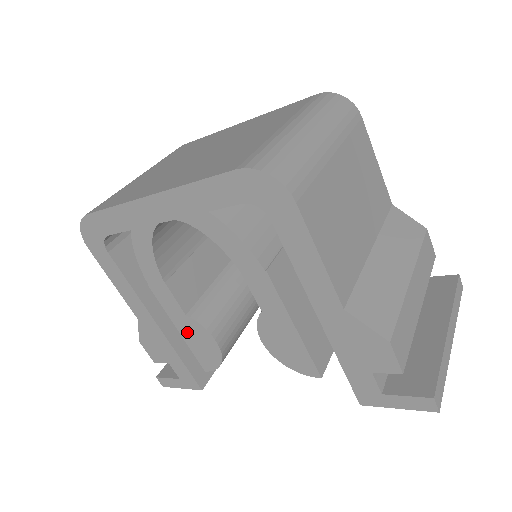
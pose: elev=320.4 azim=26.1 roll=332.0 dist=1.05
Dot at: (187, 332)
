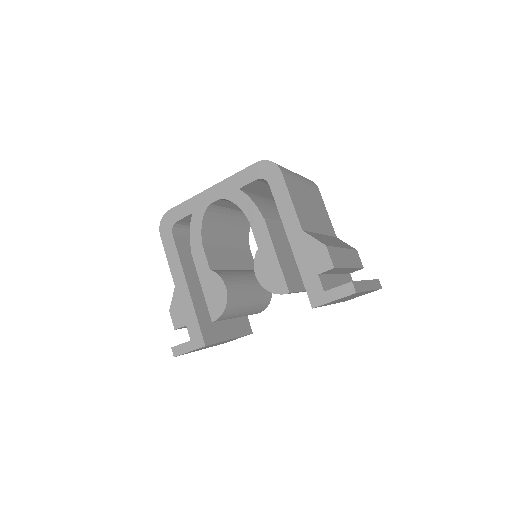
Dot at: (207, 286)
